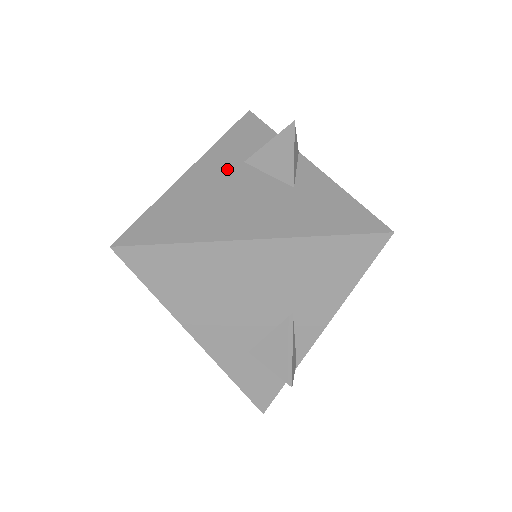
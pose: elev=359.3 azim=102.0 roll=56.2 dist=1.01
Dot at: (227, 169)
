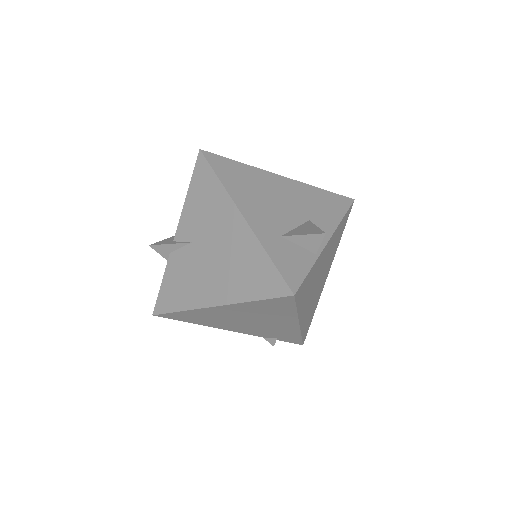
Dot at: occluded
